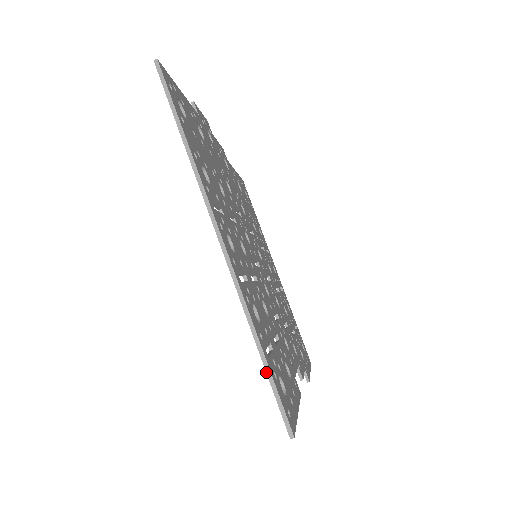
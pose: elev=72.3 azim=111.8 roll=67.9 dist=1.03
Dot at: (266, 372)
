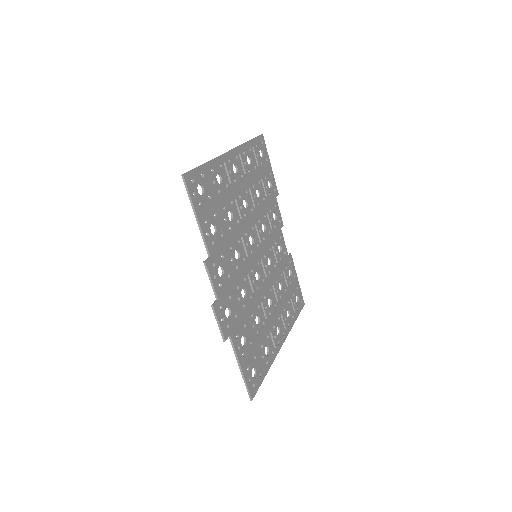
Dot at: (297, 317)
